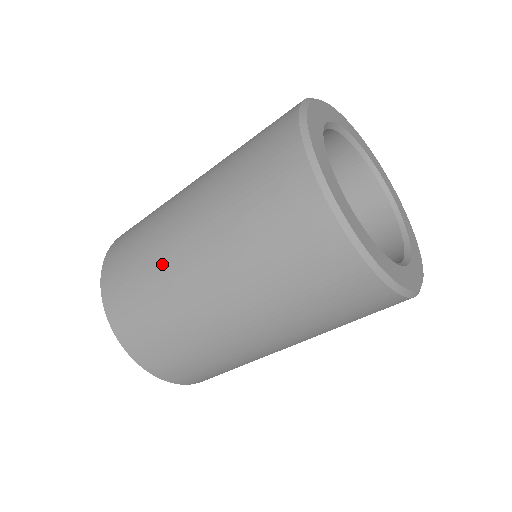
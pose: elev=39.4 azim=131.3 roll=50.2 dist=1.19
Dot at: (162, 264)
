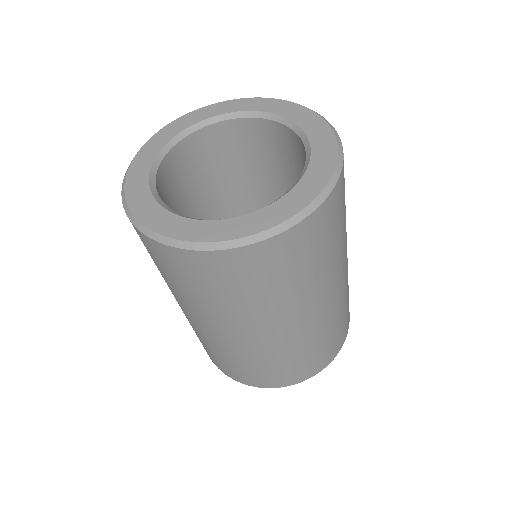
Dot at: (230, 350)
